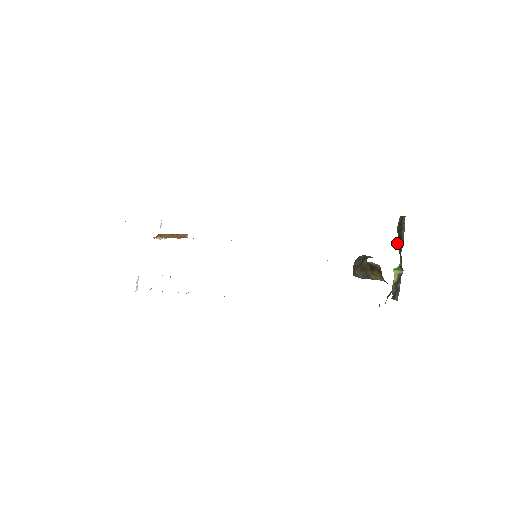
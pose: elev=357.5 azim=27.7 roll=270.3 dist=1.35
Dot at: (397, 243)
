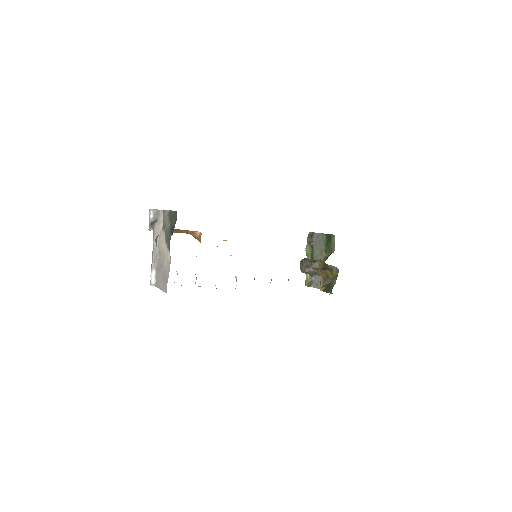
Dot at: (306, 249)
